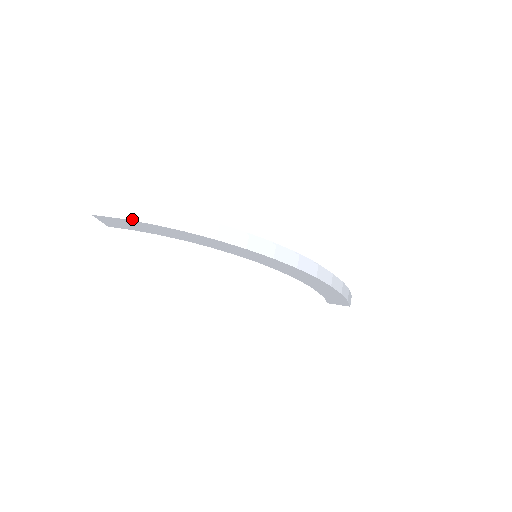
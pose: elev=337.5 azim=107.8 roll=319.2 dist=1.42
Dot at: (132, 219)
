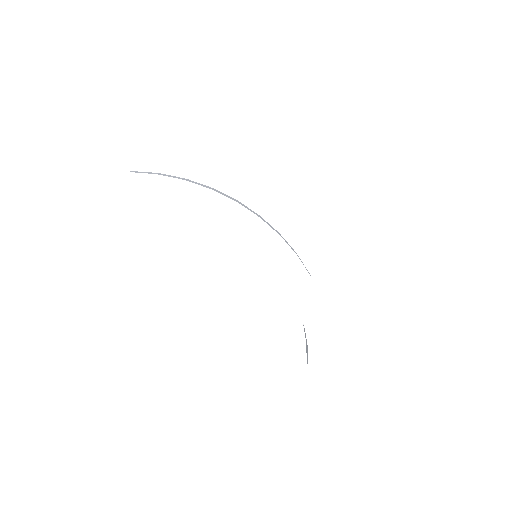
Dot at: (167, 176)
